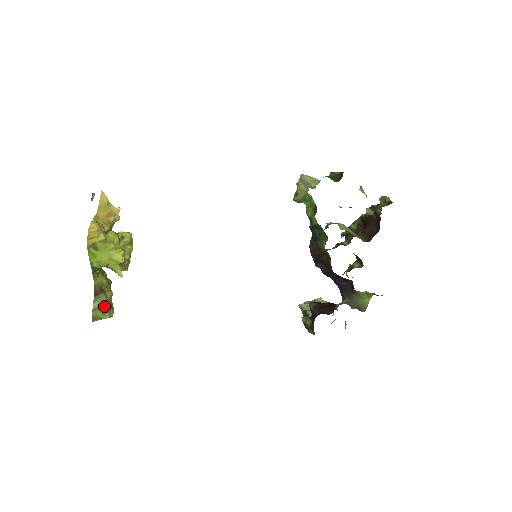
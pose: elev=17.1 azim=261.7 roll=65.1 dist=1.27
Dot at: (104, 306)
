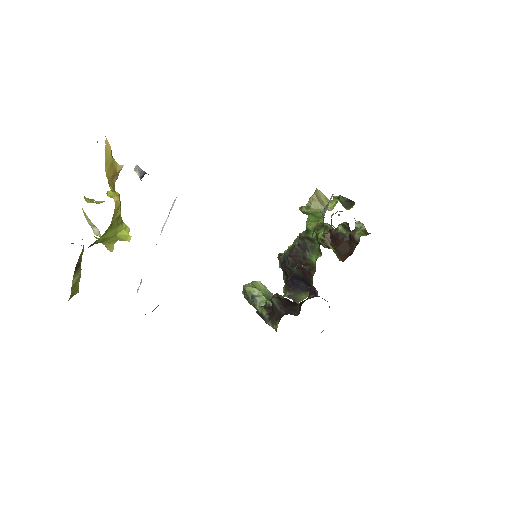
Dot at: (78, 280)
